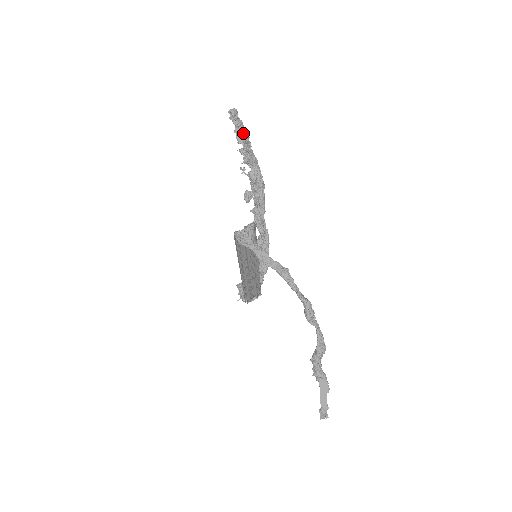
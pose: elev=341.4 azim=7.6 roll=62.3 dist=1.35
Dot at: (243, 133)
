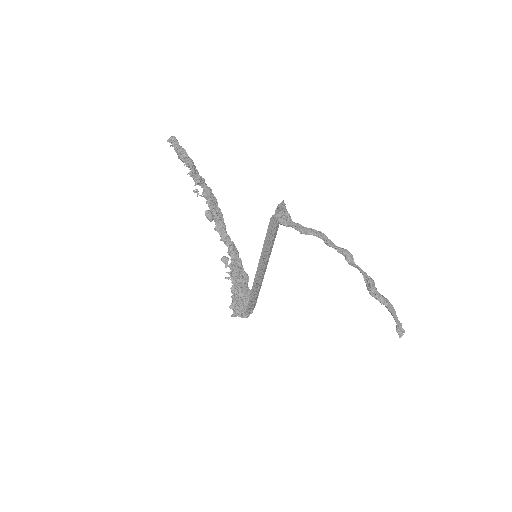
Dot at: (188, 156)
